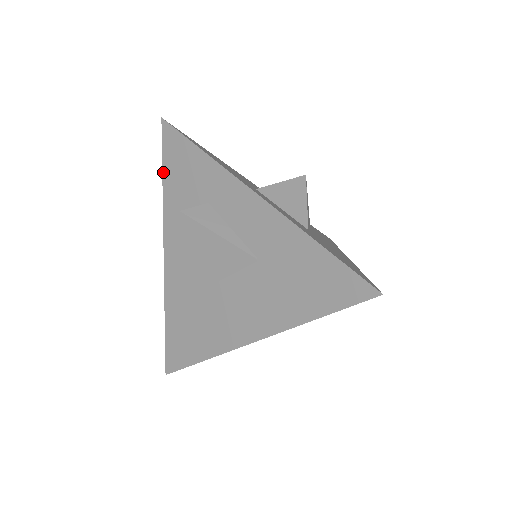
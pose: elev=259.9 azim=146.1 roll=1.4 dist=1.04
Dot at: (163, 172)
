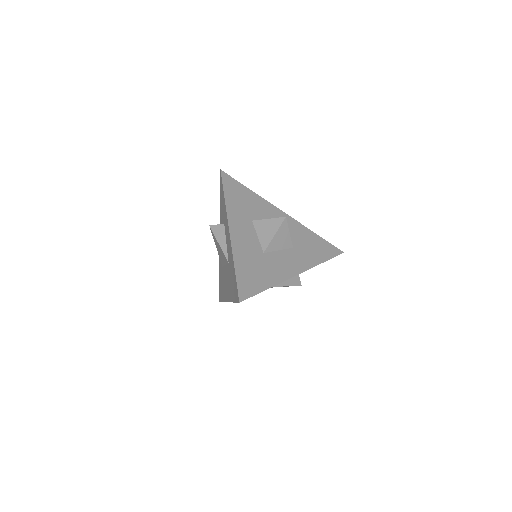
Dot at: (220, 198)
